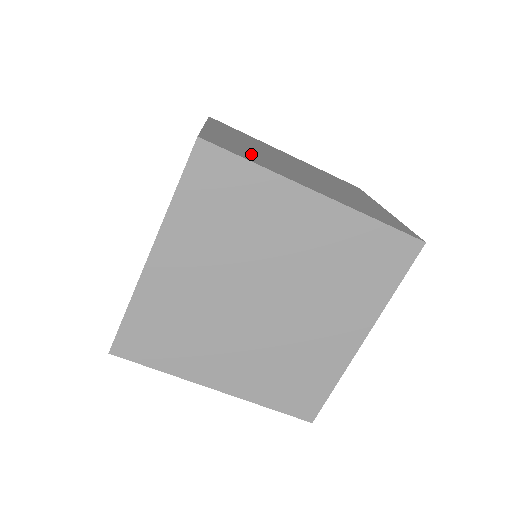
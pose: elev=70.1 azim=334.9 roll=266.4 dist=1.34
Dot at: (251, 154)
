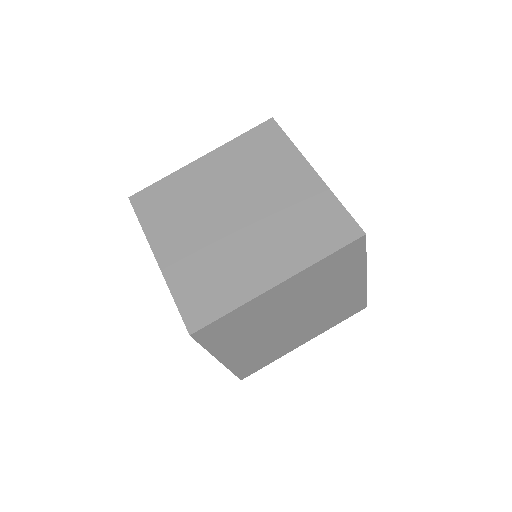
Dot at: (213, 281)
